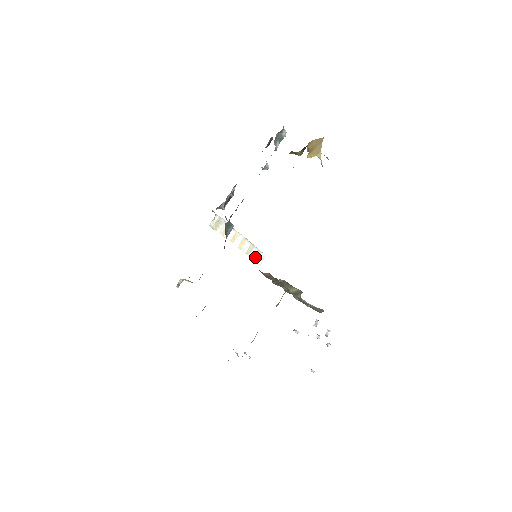
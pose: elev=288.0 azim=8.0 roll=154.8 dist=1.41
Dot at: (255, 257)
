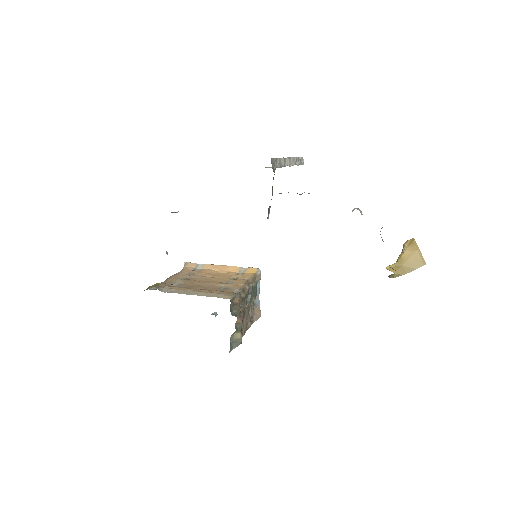
Dot at: occluded
